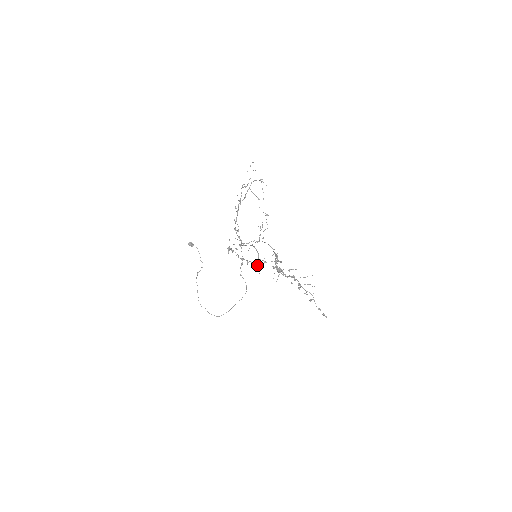
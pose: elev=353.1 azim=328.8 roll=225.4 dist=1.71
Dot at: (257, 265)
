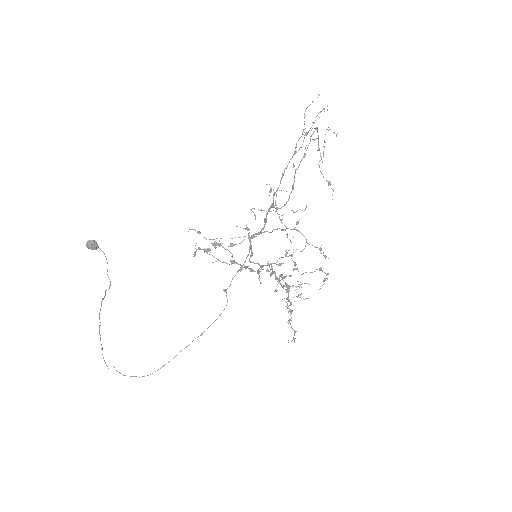
Dot at: (270, 269)
